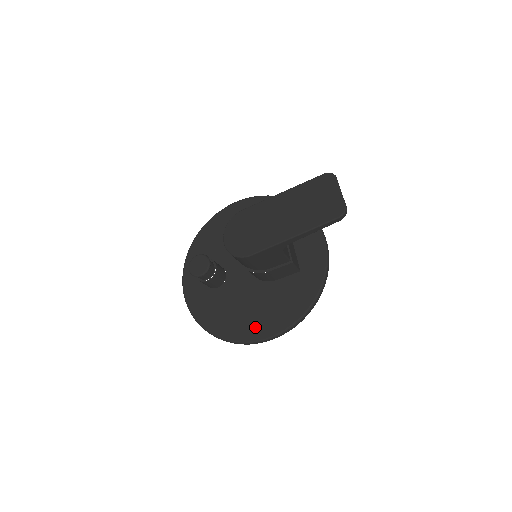
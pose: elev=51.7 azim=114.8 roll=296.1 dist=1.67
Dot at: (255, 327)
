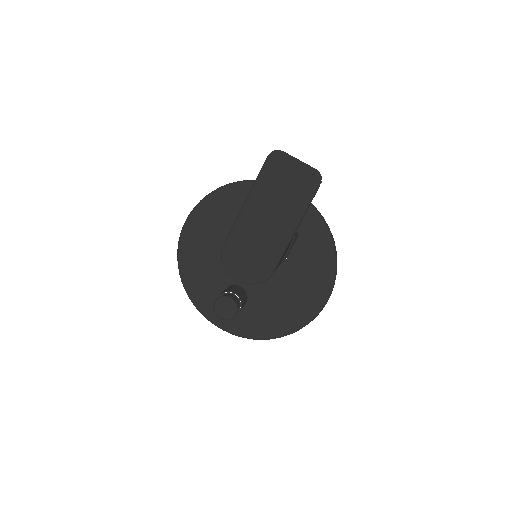
Dot at: (308, 304)
